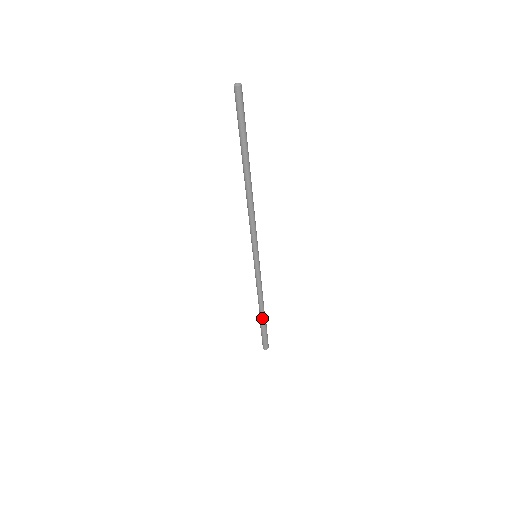
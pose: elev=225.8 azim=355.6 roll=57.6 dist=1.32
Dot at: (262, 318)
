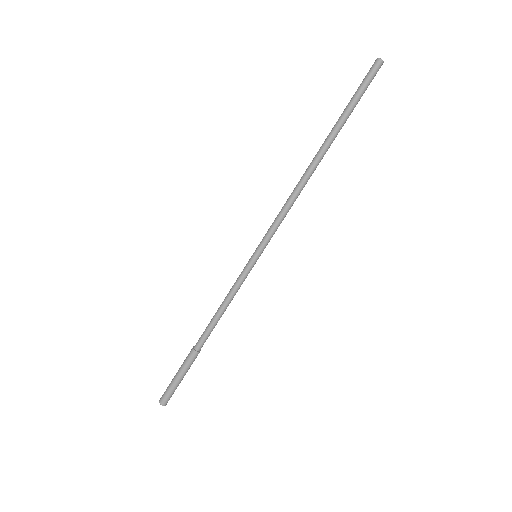
Dot at: (195, 348)
